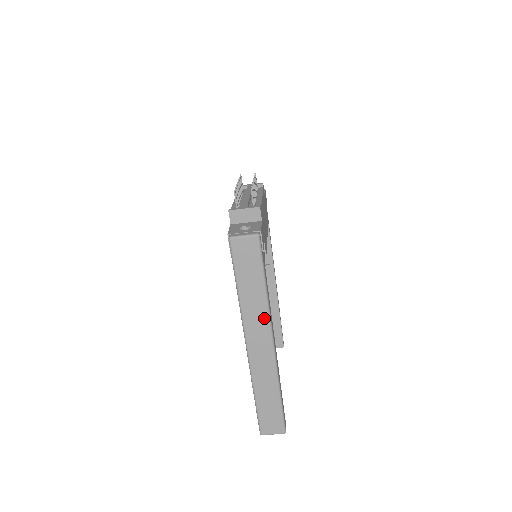
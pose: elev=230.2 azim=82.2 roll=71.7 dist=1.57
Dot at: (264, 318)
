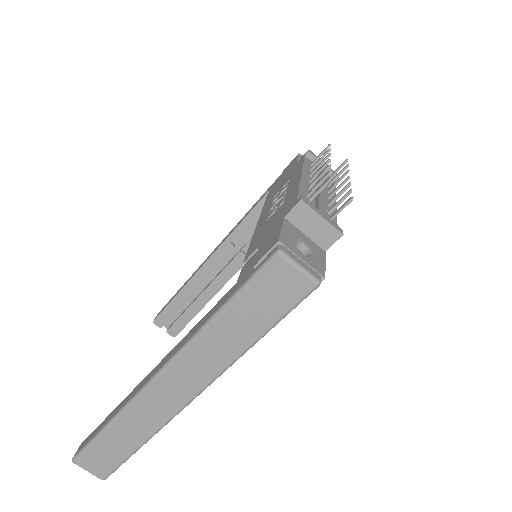
Dot at: (212, 370)
